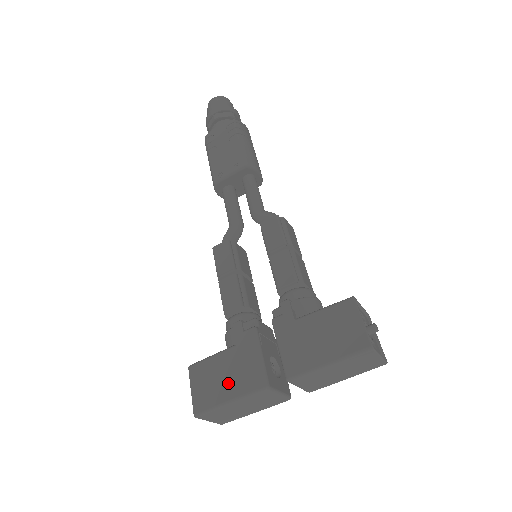
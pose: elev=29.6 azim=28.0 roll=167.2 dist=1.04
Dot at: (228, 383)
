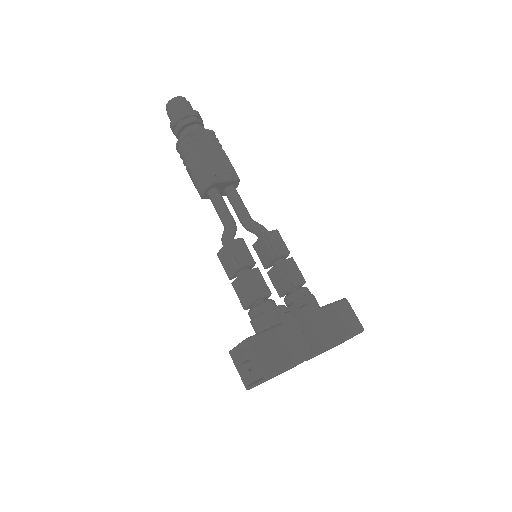
Dot at: (287, 352)
